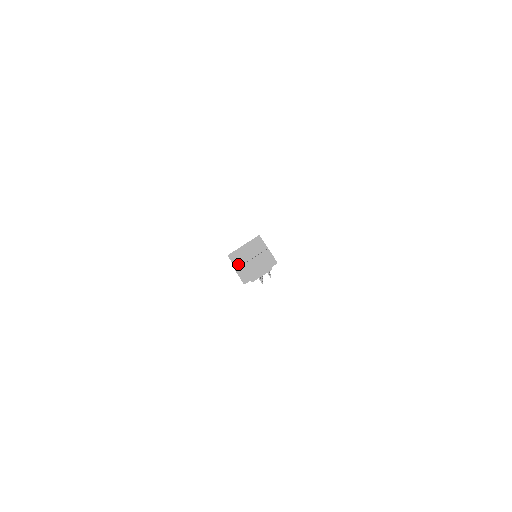
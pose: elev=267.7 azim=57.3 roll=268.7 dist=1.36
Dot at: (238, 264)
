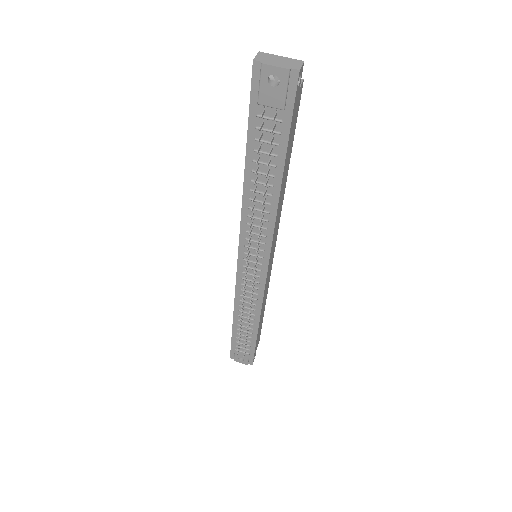
Dot at: occluded
